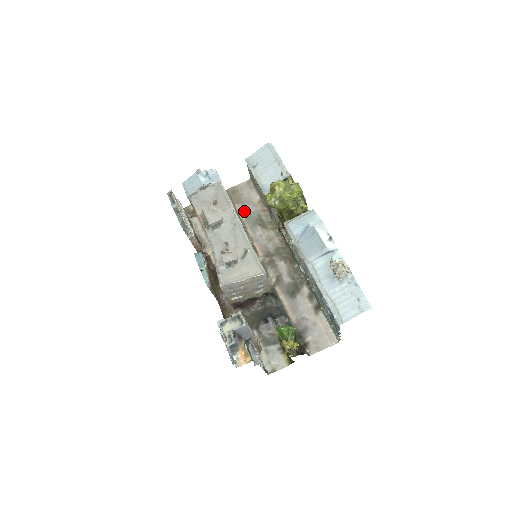
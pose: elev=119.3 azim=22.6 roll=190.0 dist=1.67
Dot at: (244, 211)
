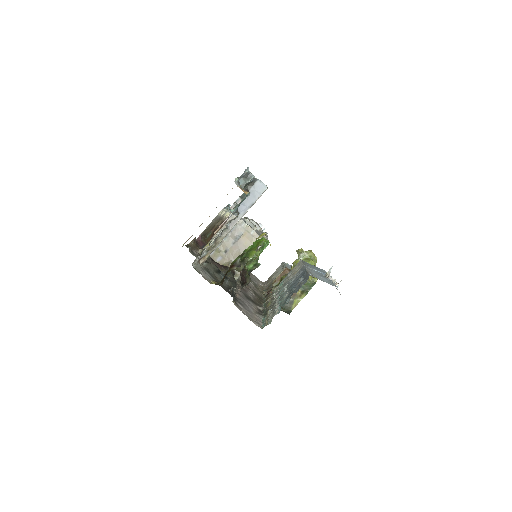
Dot at: occluded
